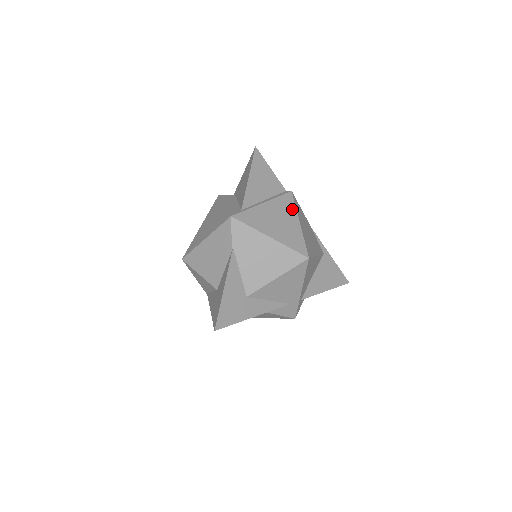
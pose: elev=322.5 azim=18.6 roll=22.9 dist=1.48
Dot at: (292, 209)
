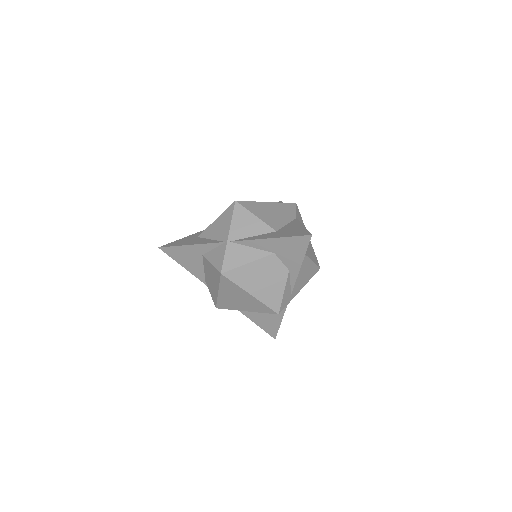
Dot at: occluded
